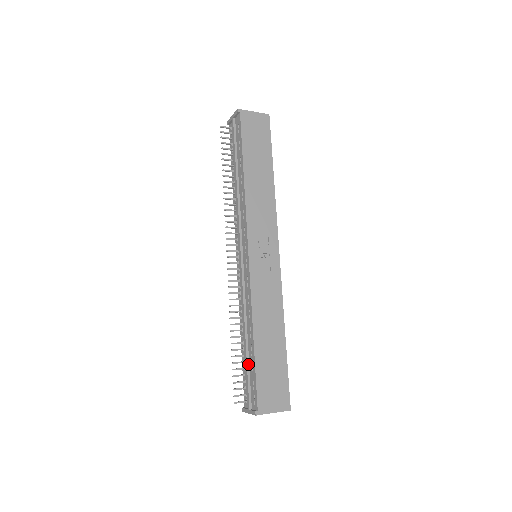
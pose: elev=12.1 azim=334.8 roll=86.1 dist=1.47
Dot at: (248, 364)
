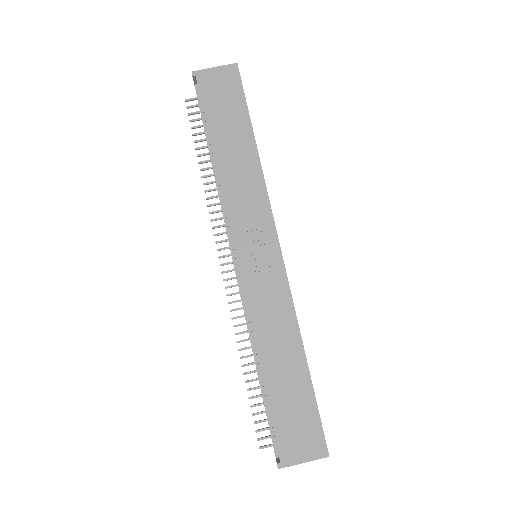
Dot at: (265, 400)
